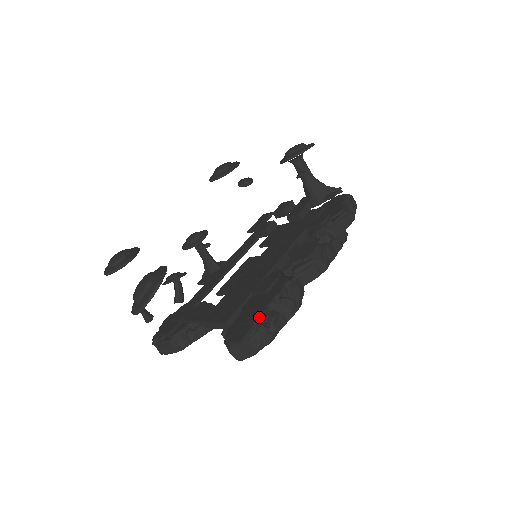
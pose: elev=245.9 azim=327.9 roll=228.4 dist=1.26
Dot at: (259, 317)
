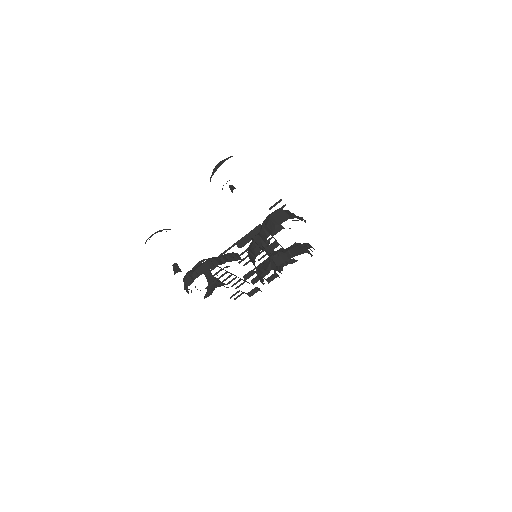
Dot at: occluded
